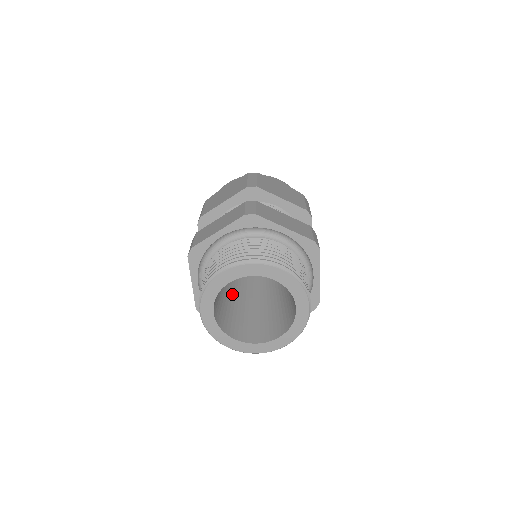
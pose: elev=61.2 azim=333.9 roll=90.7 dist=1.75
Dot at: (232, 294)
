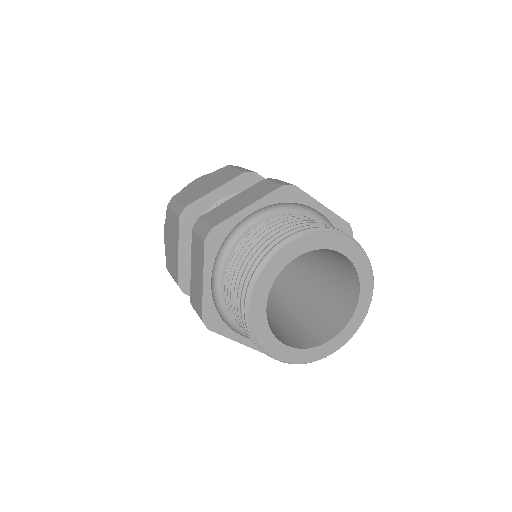
Dot at: (278, 308)
